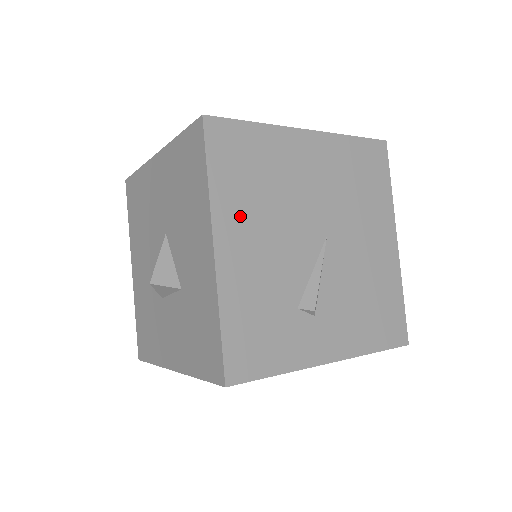
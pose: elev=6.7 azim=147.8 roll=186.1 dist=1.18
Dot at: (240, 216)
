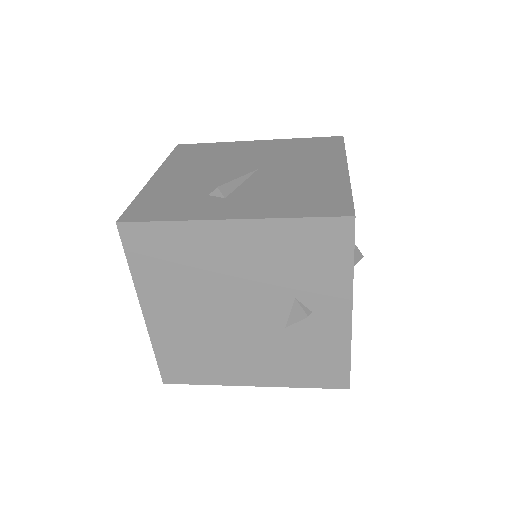
Dot at: (181, 167)
